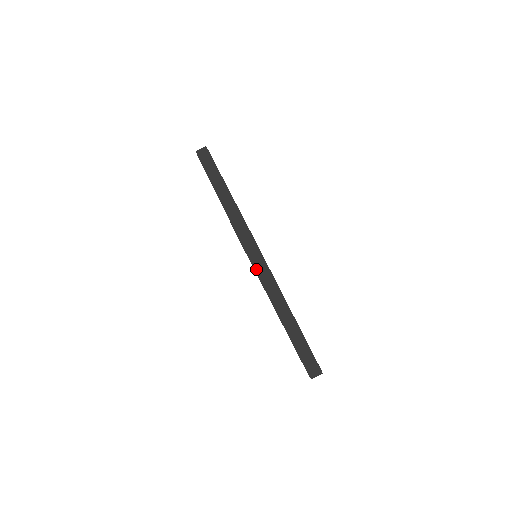
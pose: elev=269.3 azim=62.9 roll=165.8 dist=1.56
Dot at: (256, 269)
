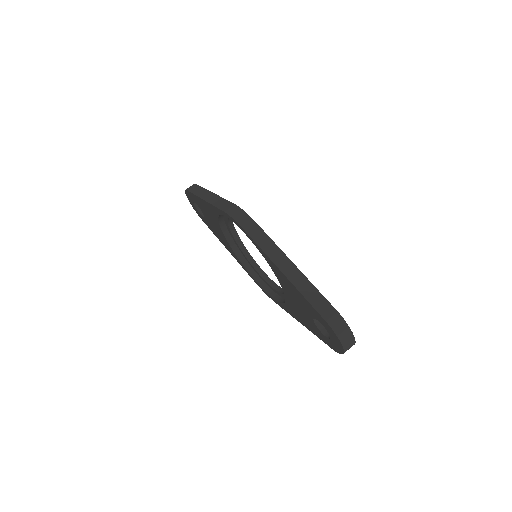
Dot at: (251, 235)
